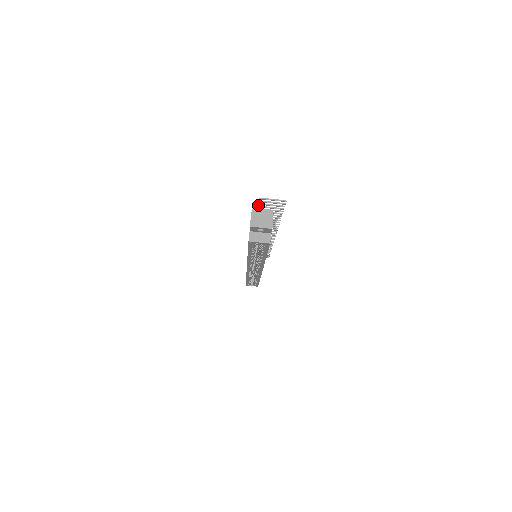
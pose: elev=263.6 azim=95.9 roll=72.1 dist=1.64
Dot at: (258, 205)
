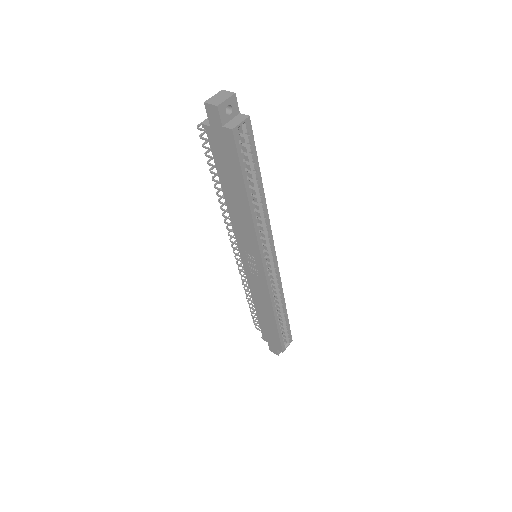
Dot at: (203, 146)
